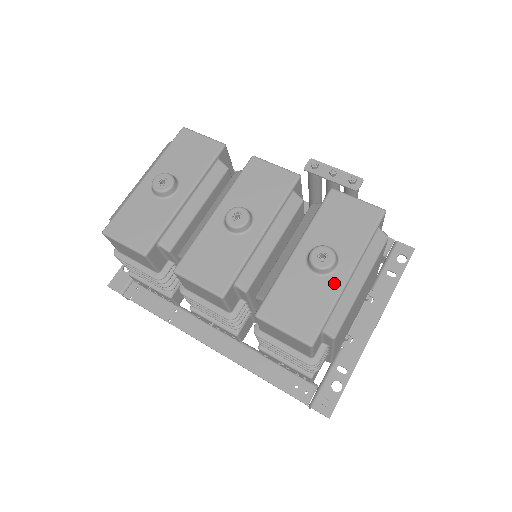
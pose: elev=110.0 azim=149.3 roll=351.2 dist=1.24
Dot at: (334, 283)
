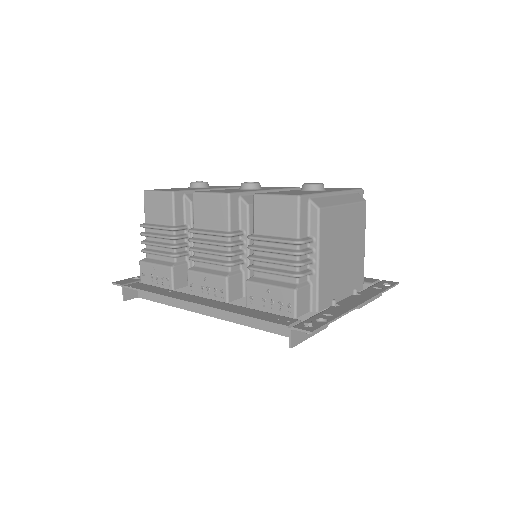
Dot at: (321, 191)
